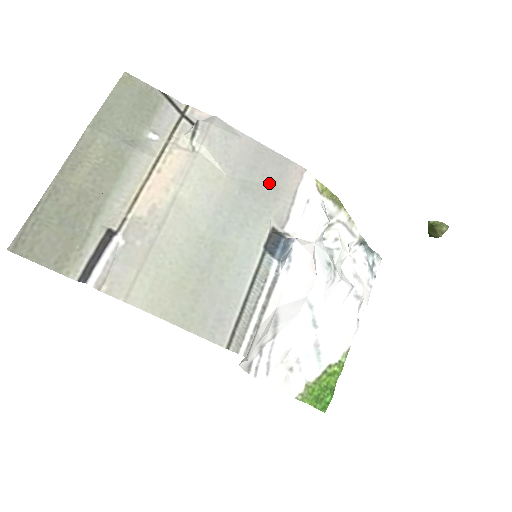
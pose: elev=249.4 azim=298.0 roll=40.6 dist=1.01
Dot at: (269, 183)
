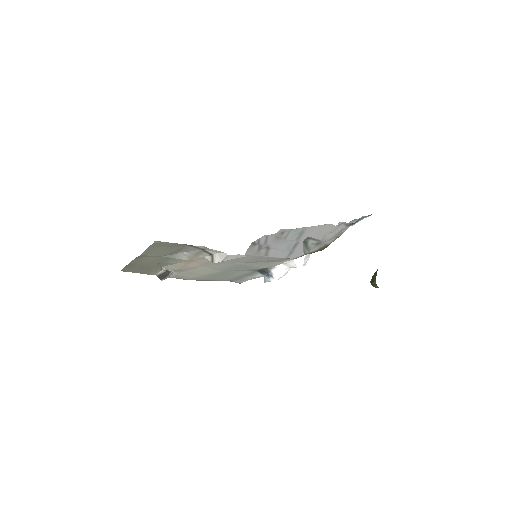
Dot at: (265, 262)
